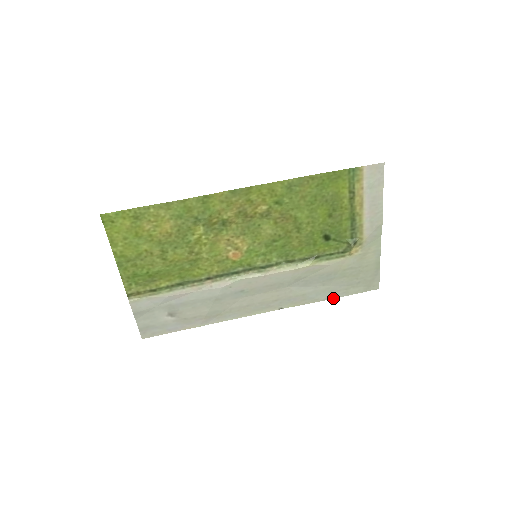
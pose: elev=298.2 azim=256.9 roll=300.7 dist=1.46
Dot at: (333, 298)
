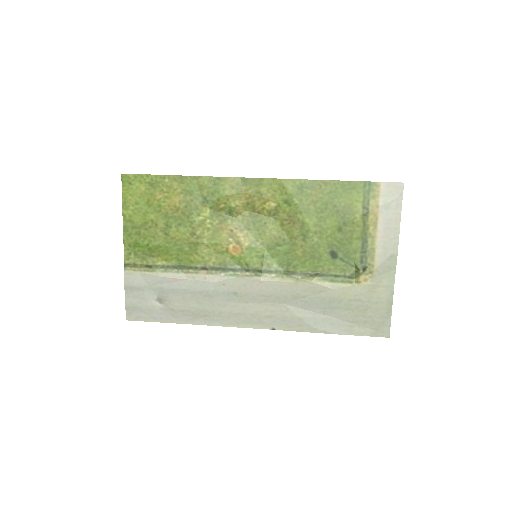
Dot at: (333, 333)
